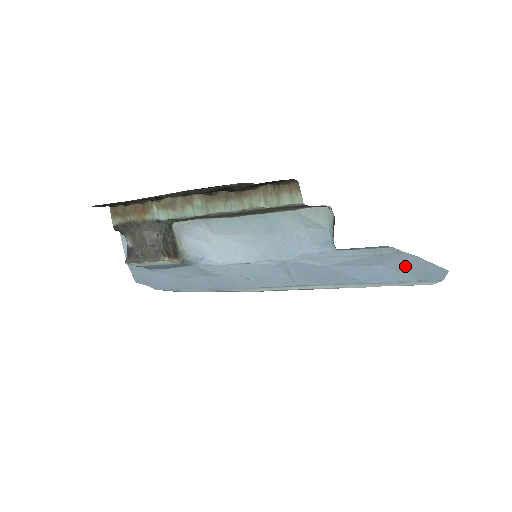
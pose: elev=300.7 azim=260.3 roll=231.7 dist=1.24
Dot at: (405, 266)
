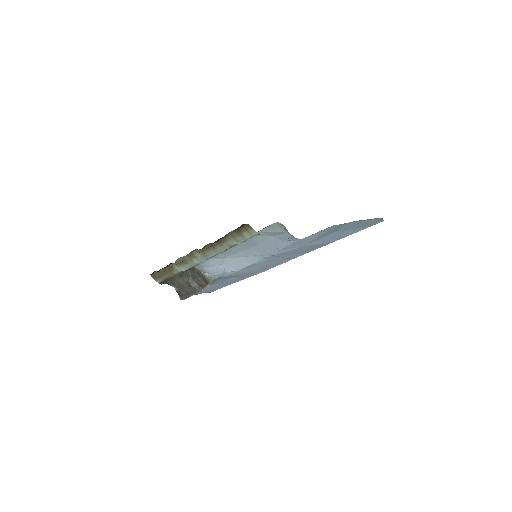
Dot at: (352, 226)
